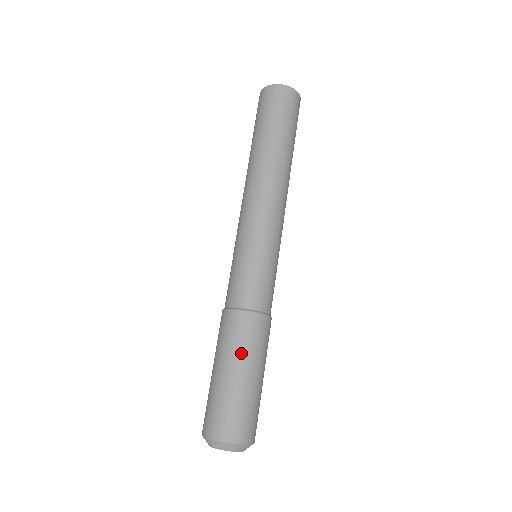
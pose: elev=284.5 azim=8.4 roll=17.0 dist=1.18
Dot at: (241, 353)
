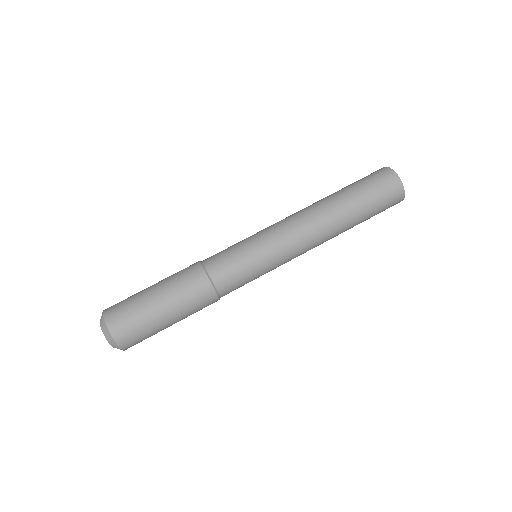
Dot at: (176, 295)
